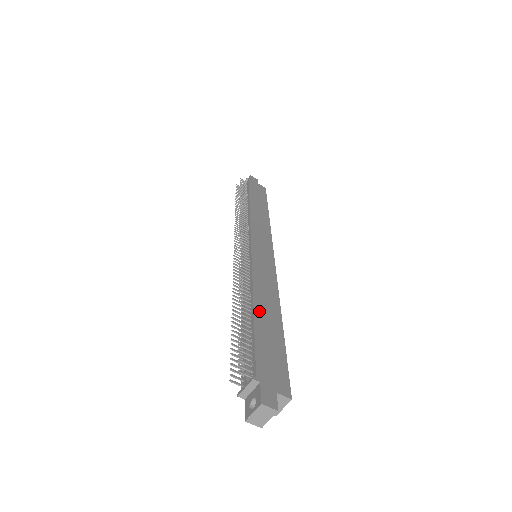
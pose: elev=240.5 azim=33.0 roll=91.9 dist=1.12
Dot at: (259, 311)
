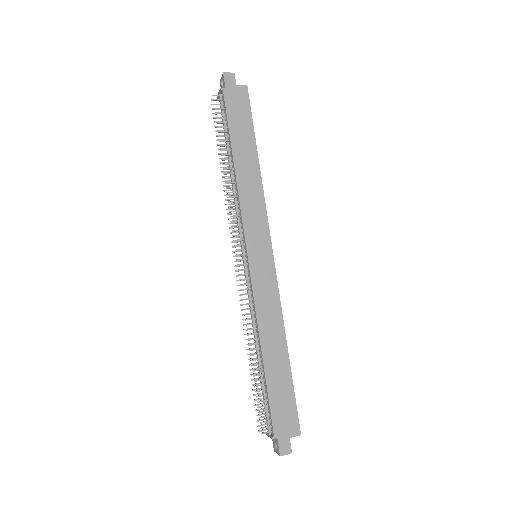
Dot at: (268, 360)
